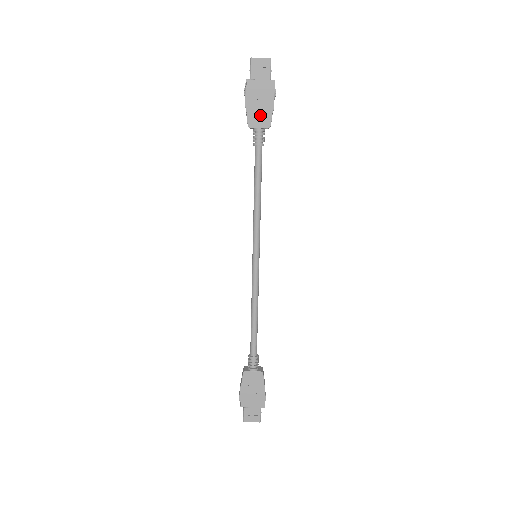
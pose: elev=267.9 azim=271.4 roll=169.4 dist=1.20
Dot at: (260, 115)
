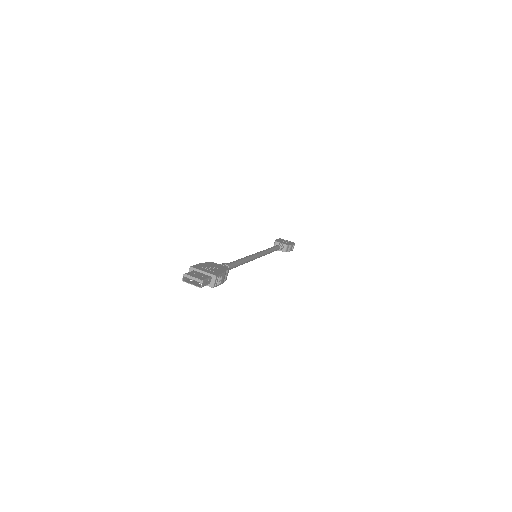
Dot at: (283, 242)
